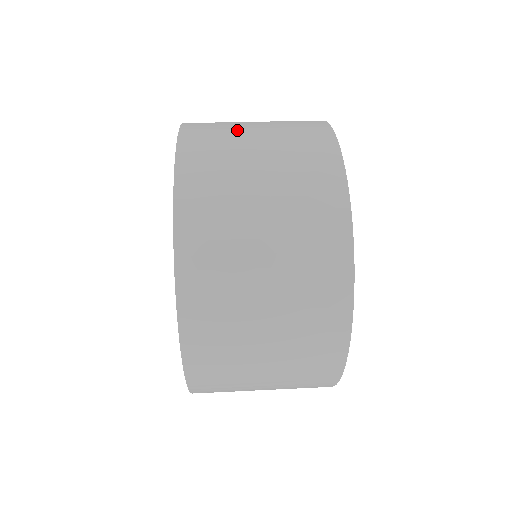
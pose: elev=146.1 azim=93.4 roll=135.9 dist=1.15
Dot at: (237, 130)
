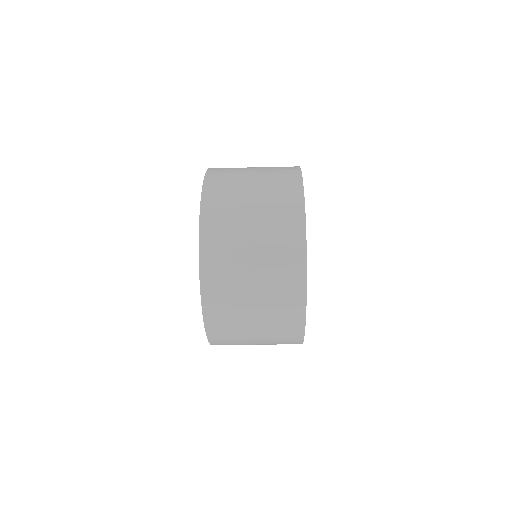
Dot at: (241, 173)
